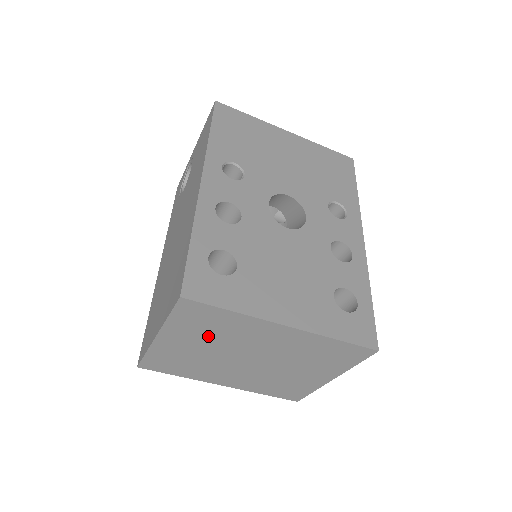
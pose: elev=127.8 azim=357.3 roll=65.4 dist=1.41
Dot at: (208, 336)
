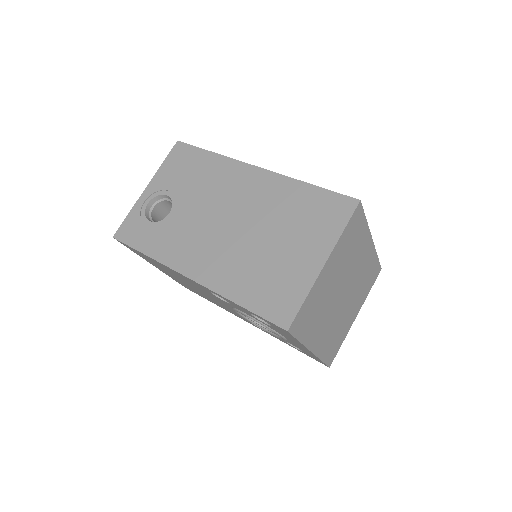
Dot at: (345, 258)
